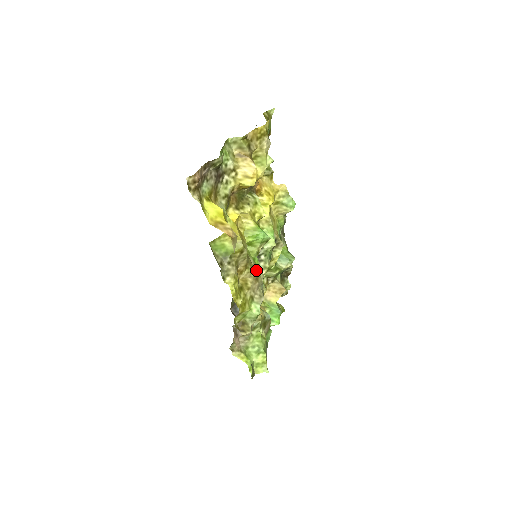
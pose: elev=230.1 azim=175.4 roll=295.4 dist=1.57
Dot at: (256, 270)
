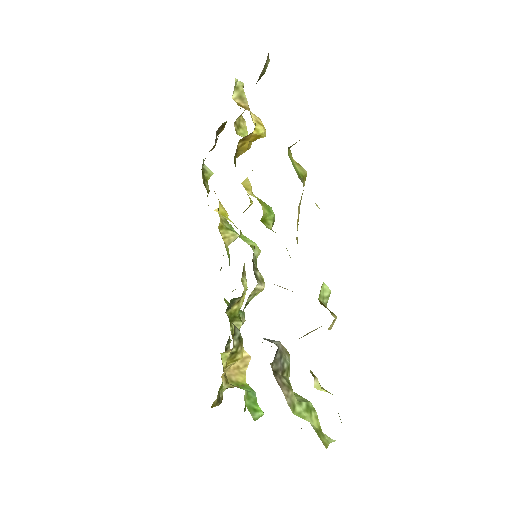
Dot at: occluded
